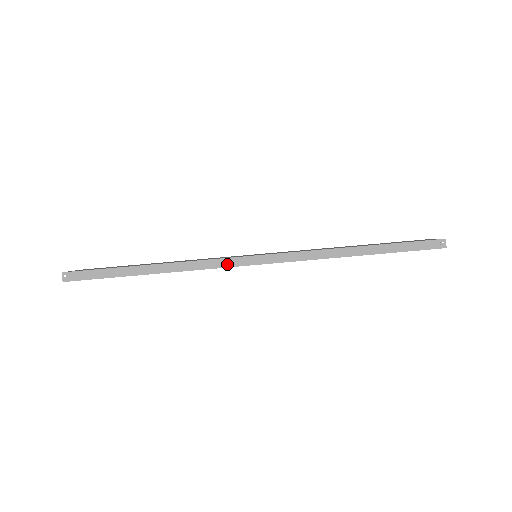
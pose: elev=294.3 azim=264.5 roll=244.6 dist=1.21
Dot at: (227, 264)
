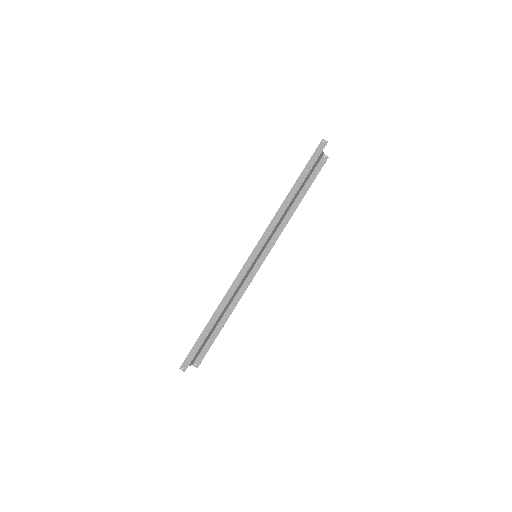
Dot at: (244, 273)
